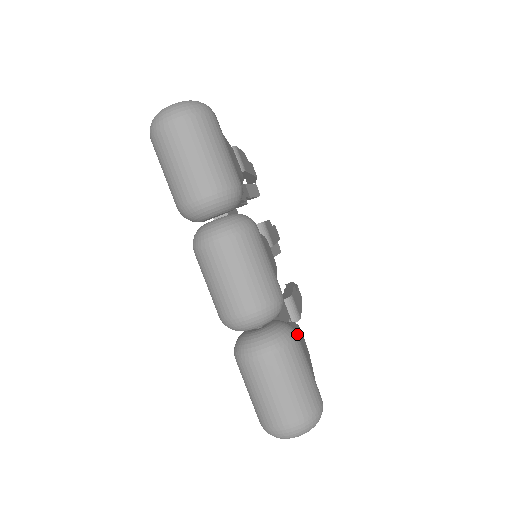
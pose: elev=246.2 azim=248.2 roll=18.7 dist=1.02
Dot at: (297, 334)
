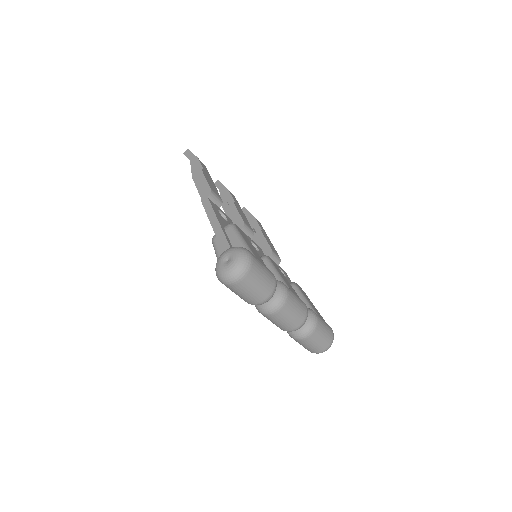
Dot at: (315, 313)
